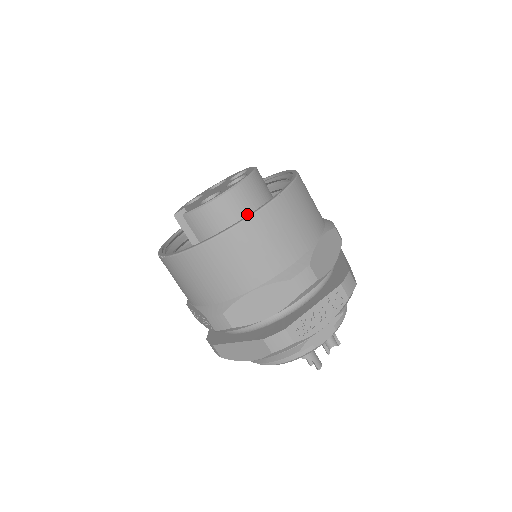
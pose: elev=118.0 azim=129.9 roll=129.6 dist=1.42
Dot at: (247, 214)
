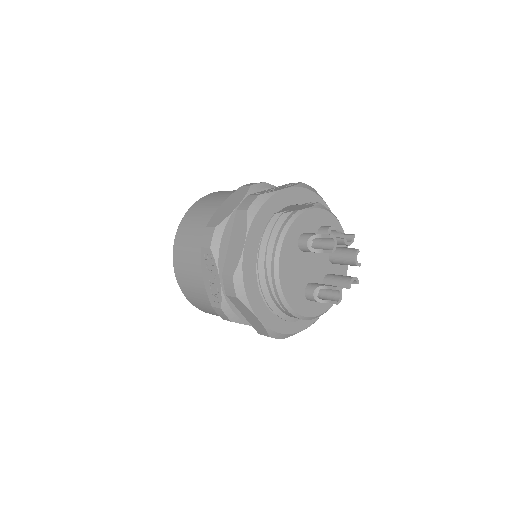
Dot at: occluded
